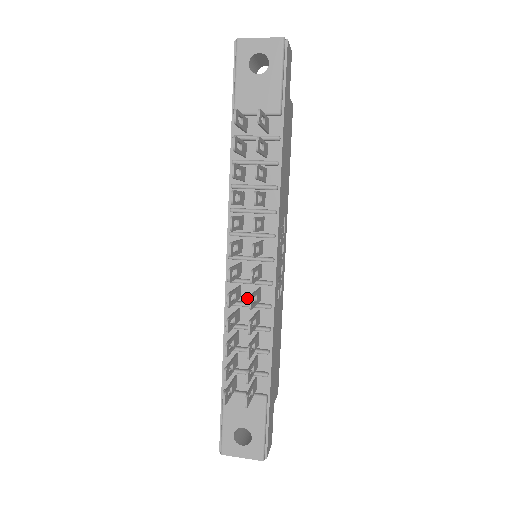
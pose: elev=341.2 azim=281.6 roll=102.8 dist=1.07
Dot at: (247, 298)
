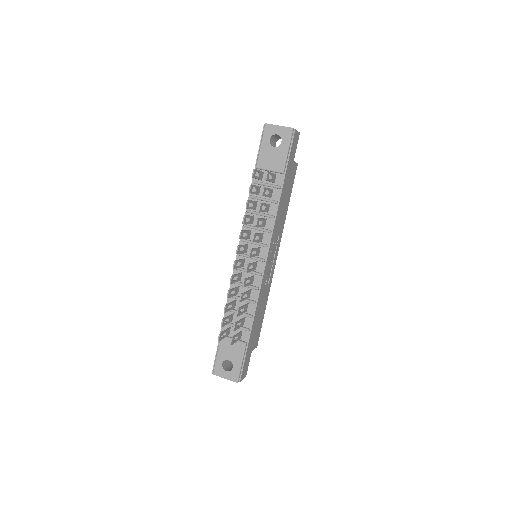
Dot at: occluded
